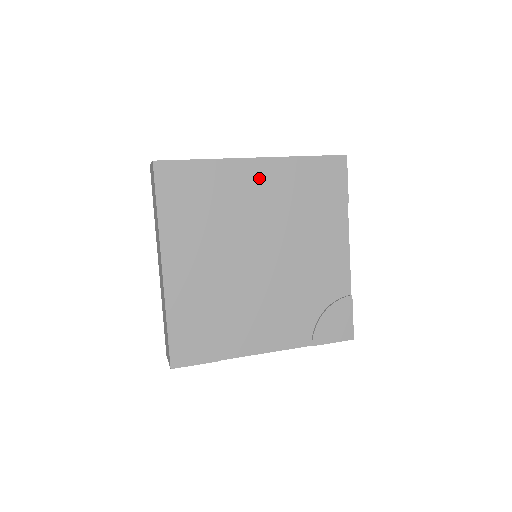
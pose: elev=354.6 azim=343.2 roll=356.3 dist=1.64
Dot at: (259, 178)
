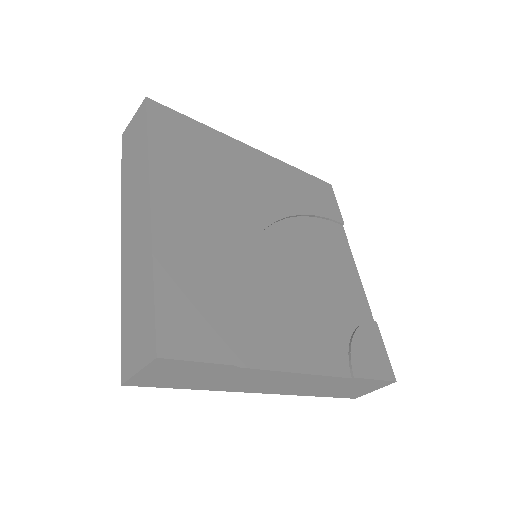
Dot at: (258, 165)
